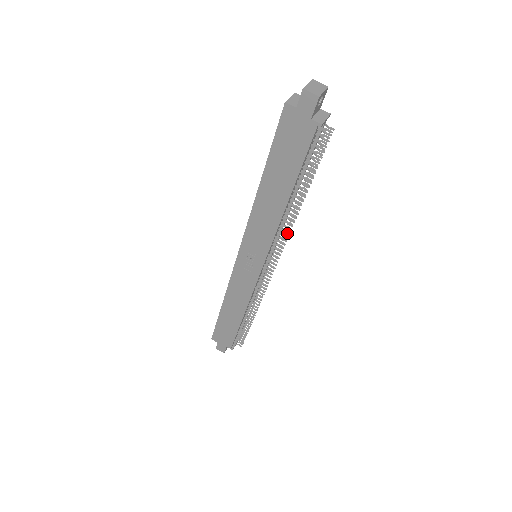
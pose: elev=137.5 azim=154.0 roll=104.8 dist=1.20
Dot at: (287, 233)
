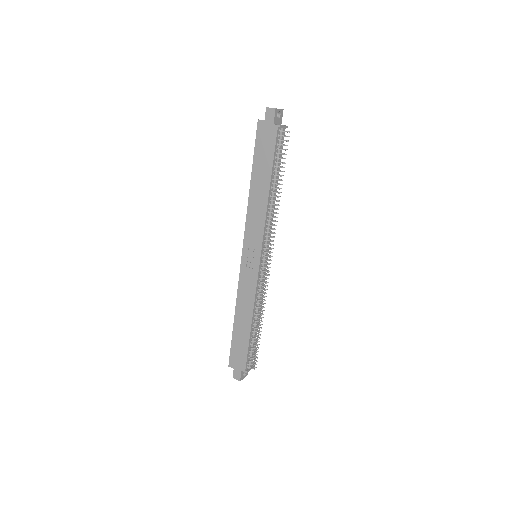
Dot at: (274, 225)
